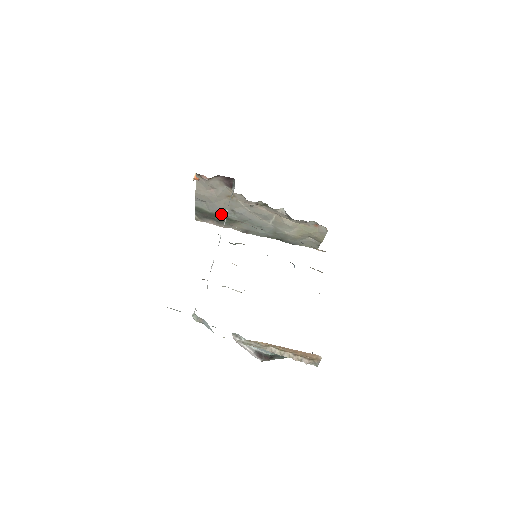
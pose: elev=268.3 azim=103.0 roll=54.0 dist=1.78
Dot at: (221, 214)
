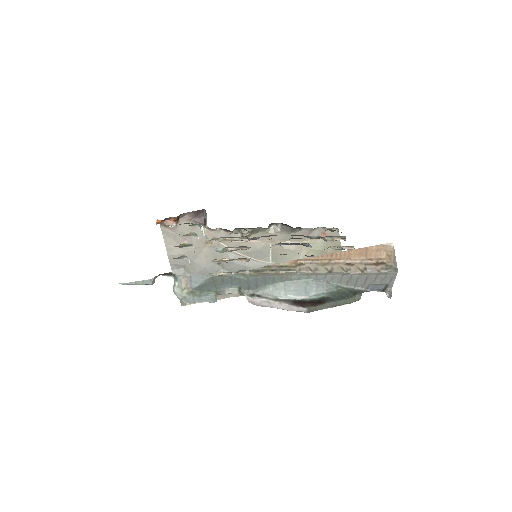
Dot at: (208, 276)
